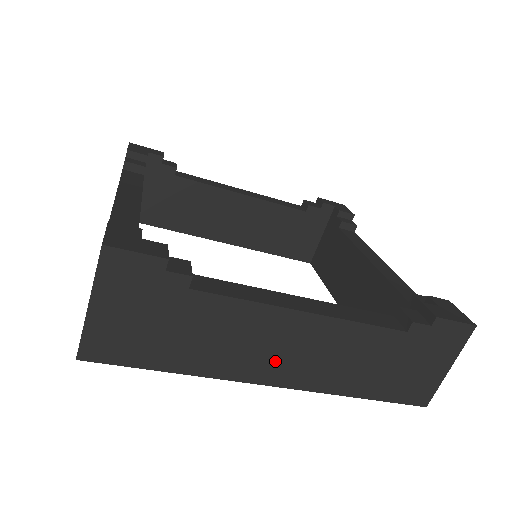
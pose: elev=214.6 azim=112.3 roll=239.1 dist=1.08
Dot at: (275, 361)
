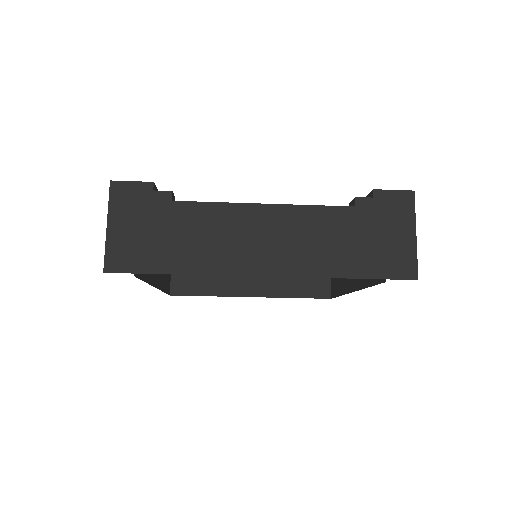
Dot at: (255, 251)
